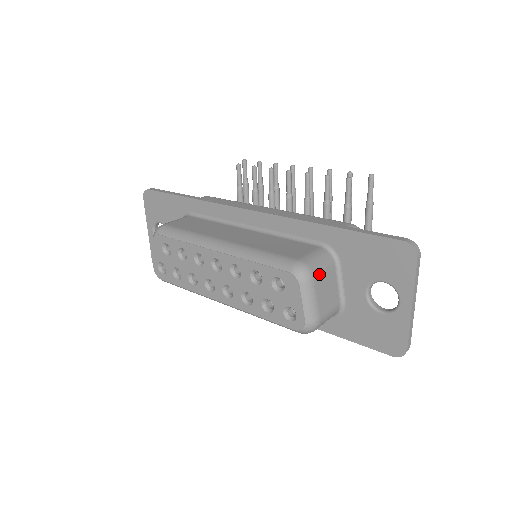
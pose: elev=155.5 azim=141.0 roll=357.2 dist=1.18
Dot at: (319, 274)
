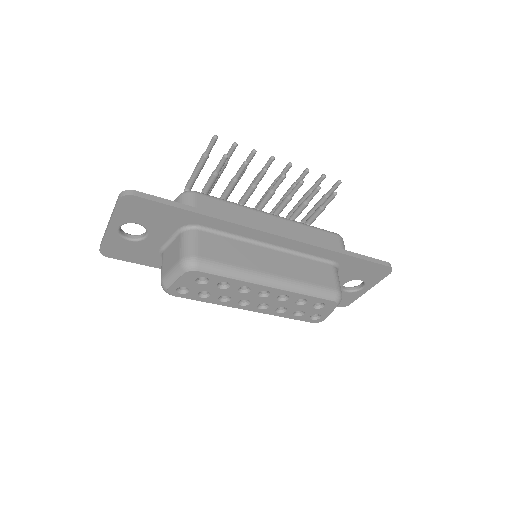
Dot at: occluded
